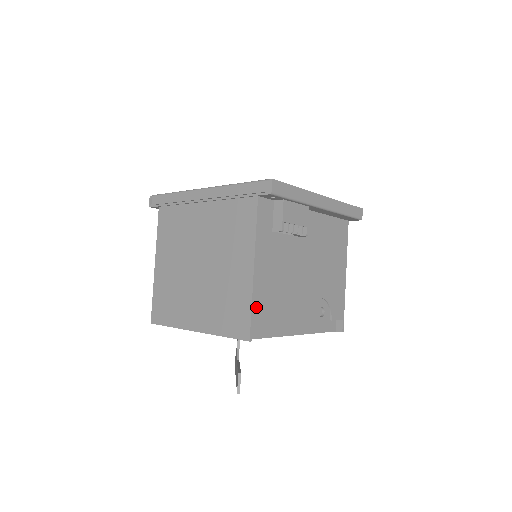
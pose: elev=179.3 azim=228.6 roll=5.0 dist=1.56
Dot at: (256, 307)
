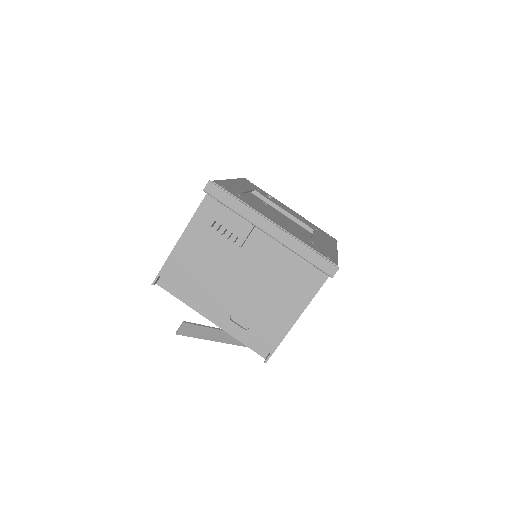
Dot at: (169, 267)
